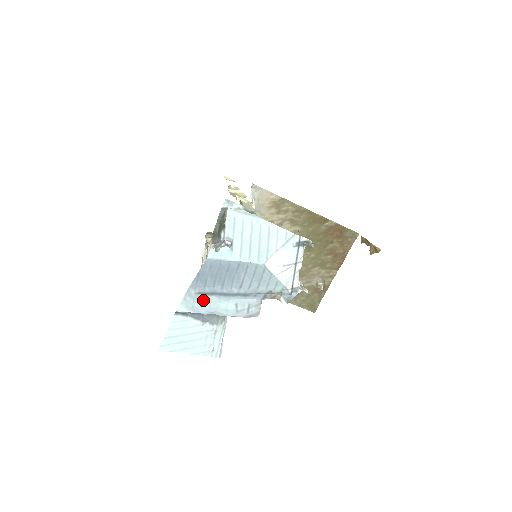
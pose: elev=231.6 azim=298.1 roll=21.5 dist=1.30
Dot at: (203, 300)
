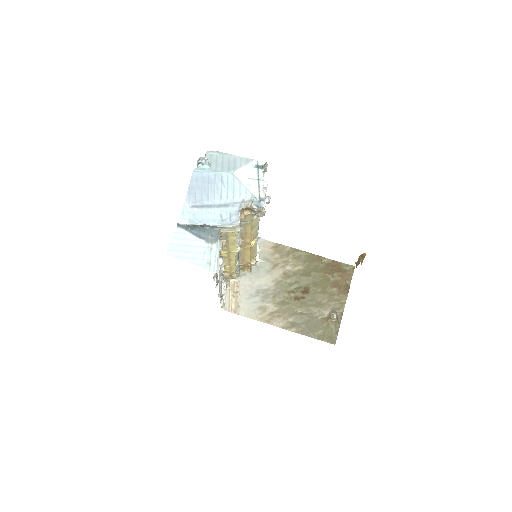
Dot at: (196, 213)
